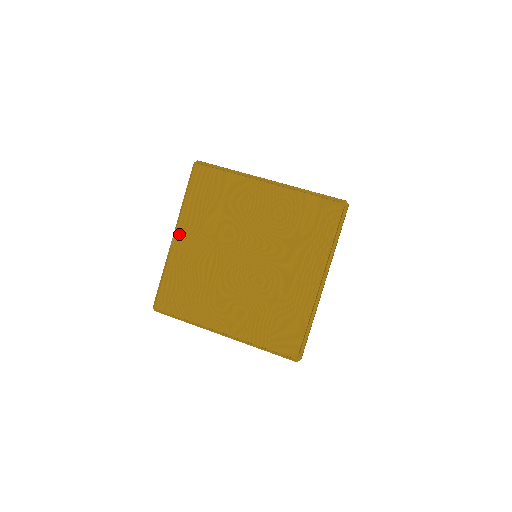
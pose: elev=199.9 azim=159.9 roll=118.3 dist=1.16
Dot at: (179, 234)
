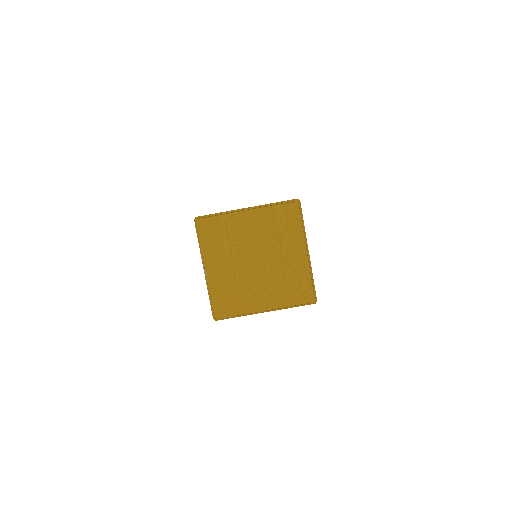
Dot at: (208, 267)
